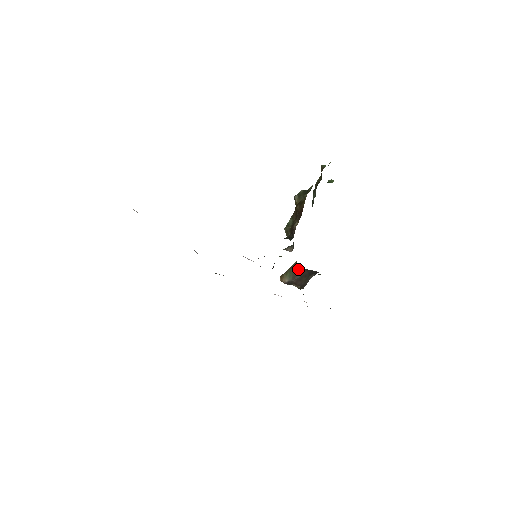
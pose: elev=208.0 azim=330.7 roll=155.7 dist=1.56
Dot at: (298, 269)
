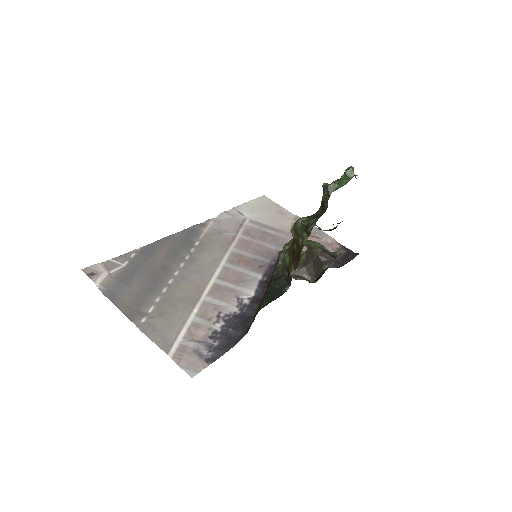
Dot at: (309, 254)
